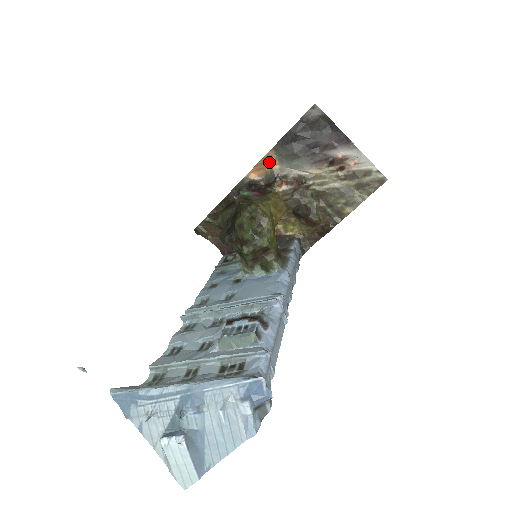
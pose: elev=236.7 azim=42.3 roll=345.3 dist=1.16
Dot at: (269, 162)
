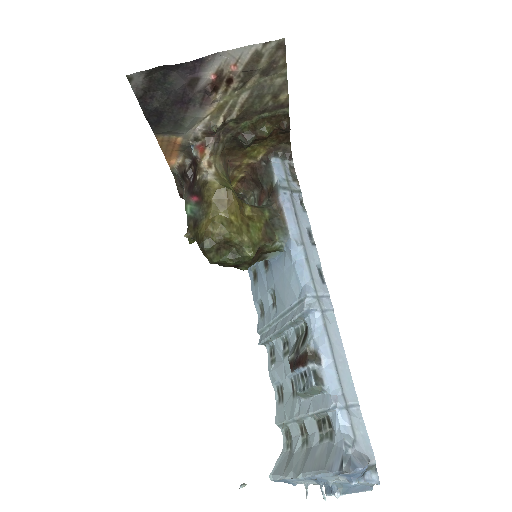
Dot at: (169, 144)
